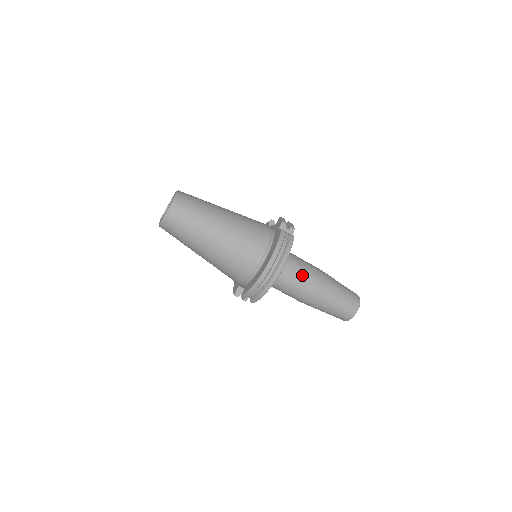
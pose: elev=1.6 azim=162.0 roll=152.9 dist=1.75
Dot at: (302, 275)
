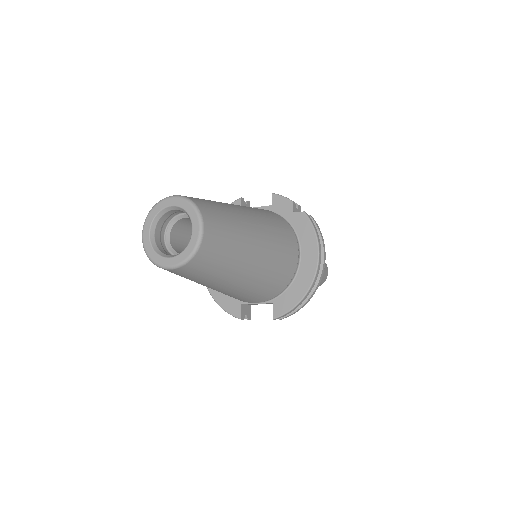
Dot at: occluded
